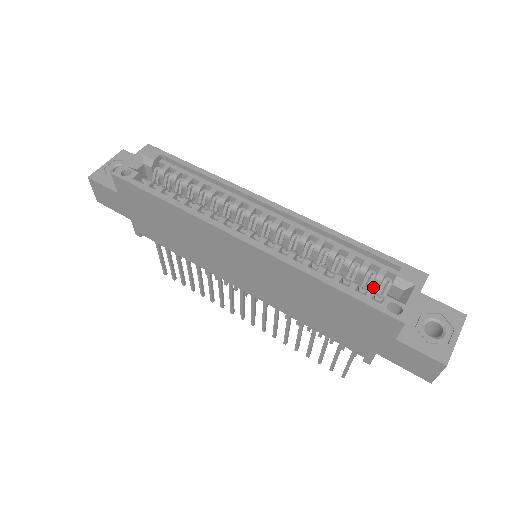
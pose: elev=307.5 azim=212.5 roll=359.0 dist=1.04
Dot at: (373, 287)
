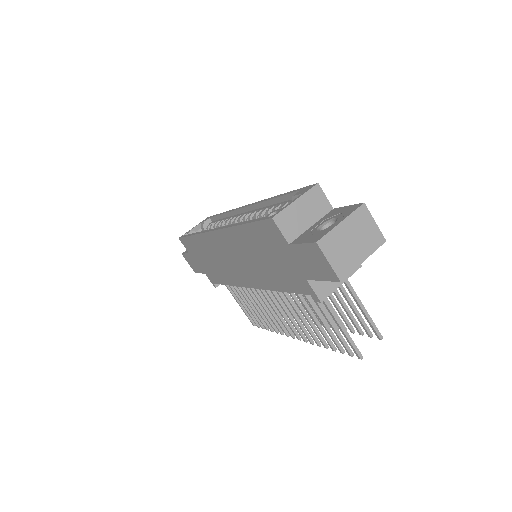
Dot at: occluded
